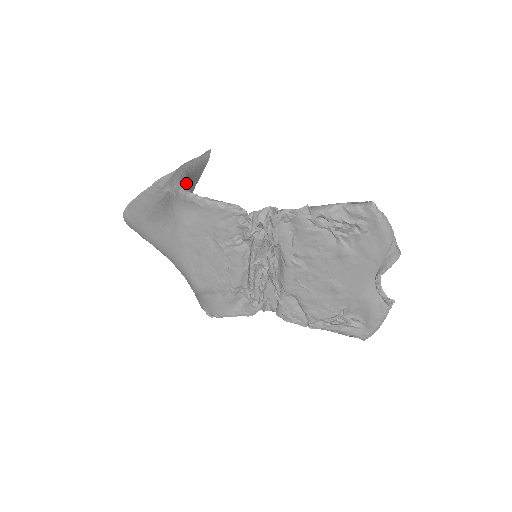
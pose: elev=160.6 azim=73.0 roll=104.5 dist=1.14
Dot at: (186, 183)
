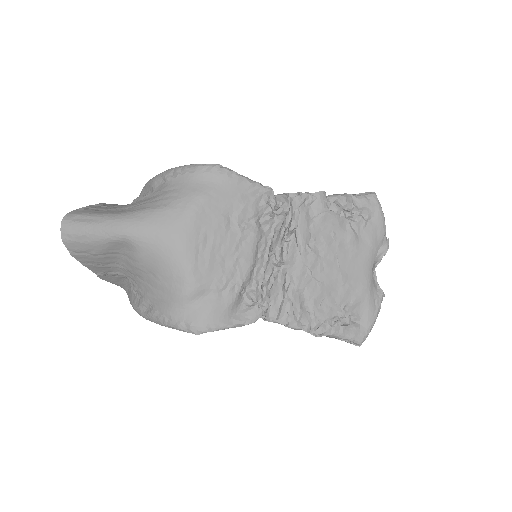
Dot at: occluded
